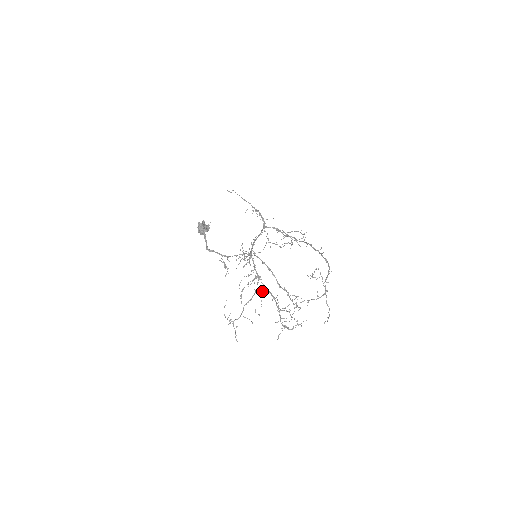
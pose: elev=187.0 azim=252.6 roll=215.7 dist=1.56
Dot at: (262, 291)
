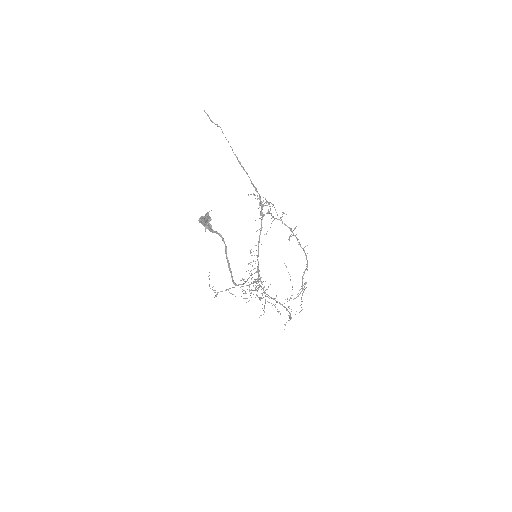
Dot at: occluded
